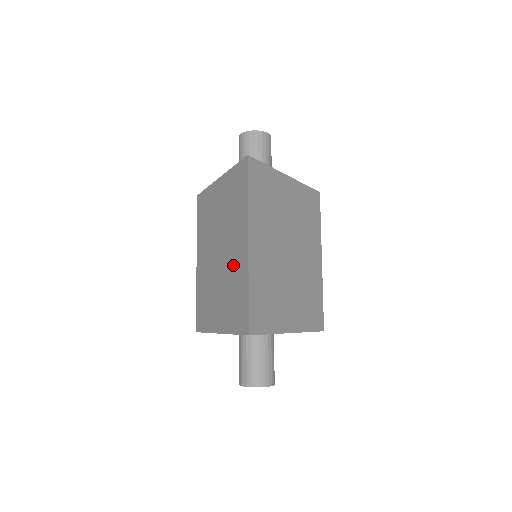
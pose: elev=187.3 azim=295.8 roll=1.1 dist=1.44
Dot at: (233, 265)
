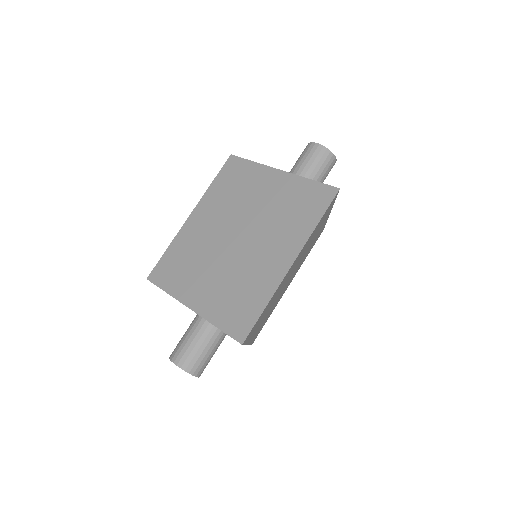
Dot at: (255, 266)
